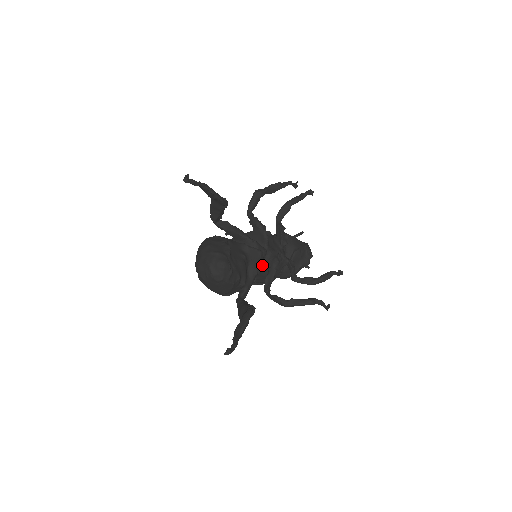
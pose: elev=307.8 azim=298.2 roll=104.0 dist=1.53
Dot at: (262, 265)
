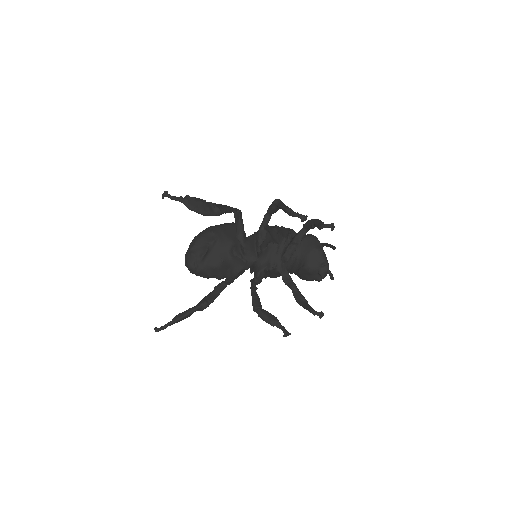
Dot at: (254, 268)
